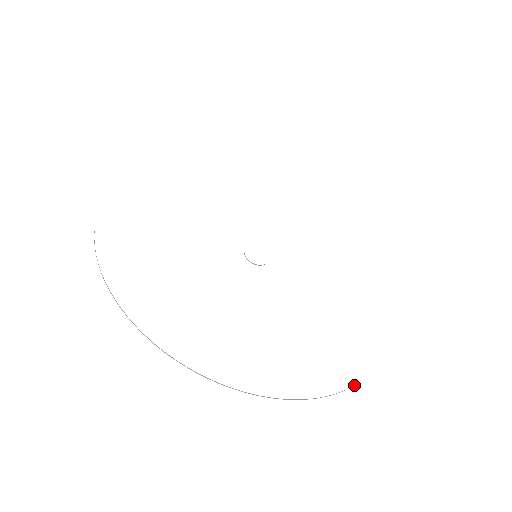
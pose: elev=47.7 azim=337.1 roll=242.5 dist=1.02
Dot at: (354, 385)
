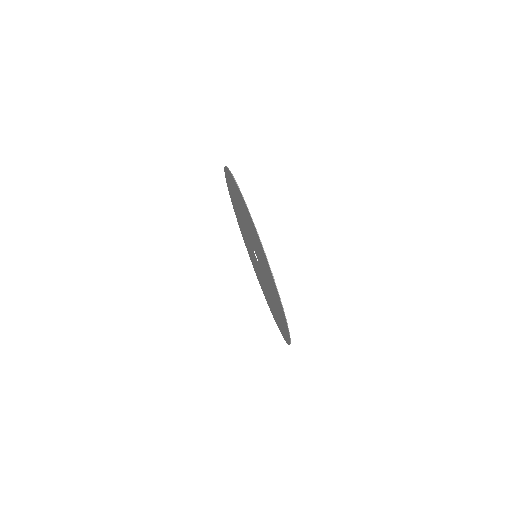
Dot at: (248, 209)
